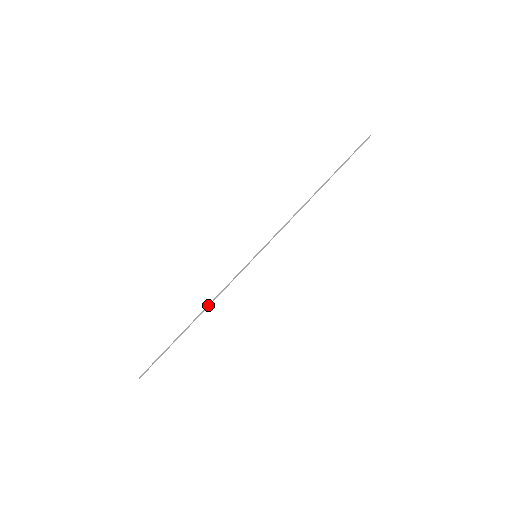
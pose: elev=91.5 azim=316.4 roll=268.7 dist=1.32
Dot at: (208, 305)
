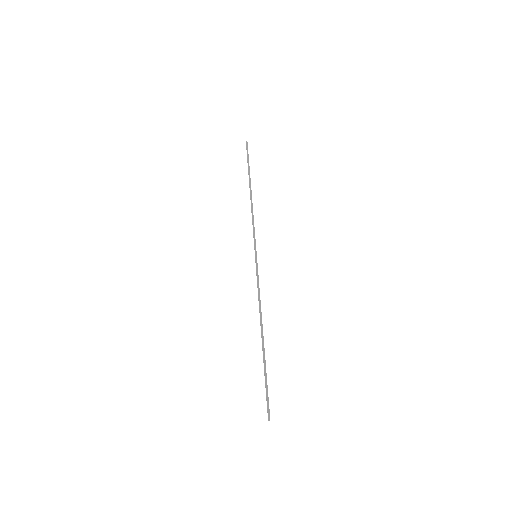
Dot at: (260, 315)
